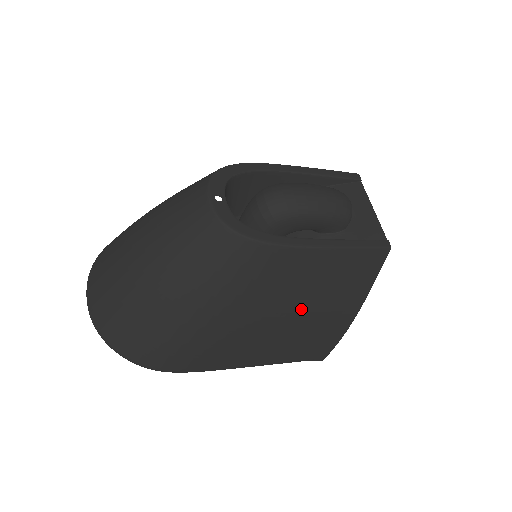
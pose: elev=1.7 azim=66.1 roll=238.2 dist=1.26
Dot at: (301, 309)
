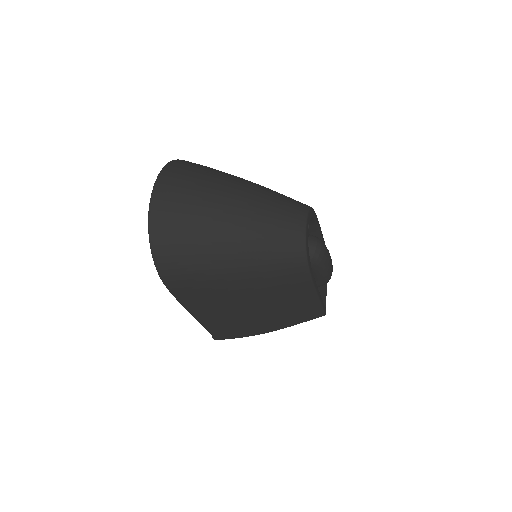
Dot at: (266, 310)
